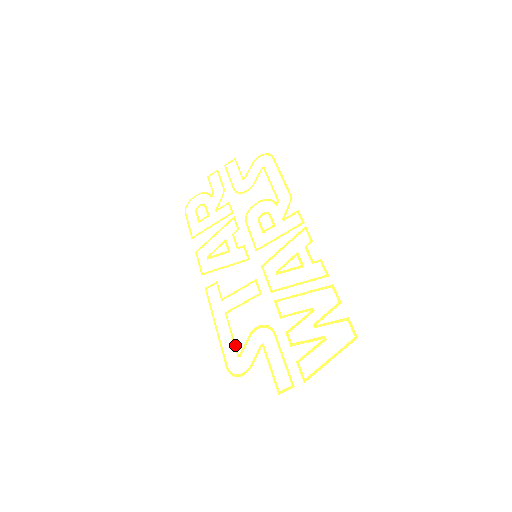
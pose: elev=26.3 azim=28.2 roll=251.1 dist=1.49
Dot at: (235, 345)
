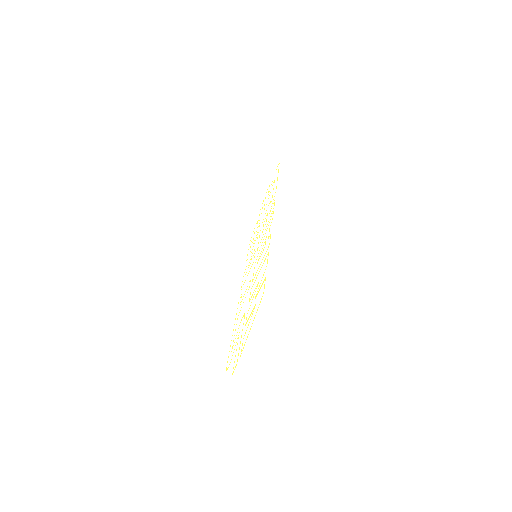
Dot at: occluded
